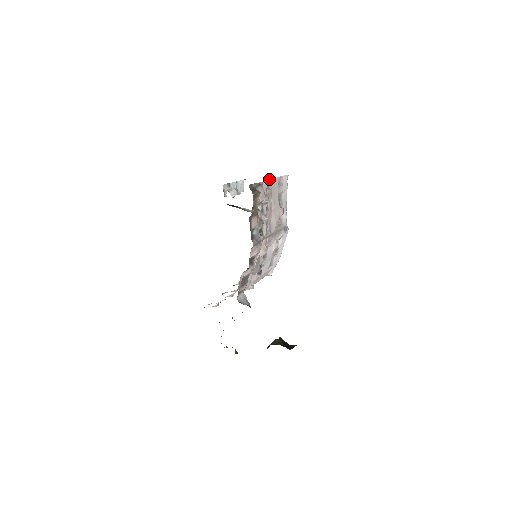
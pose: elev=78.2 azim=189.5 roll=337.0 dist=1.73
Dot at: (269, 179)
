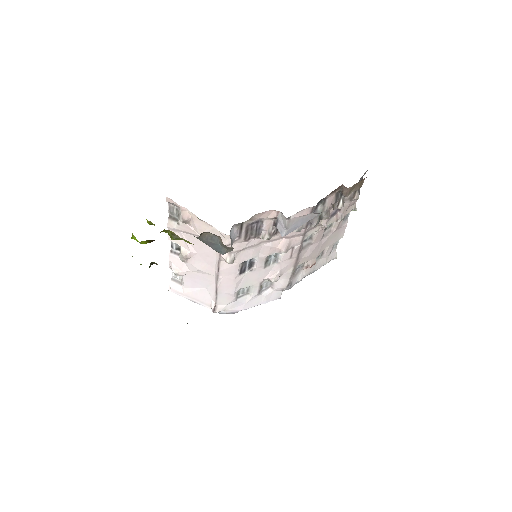
Dot at: occluded
